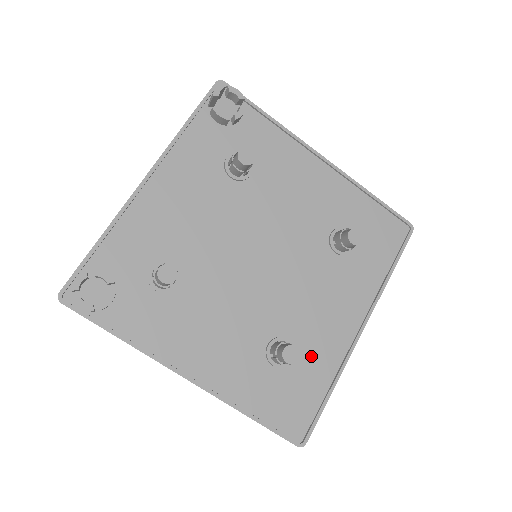
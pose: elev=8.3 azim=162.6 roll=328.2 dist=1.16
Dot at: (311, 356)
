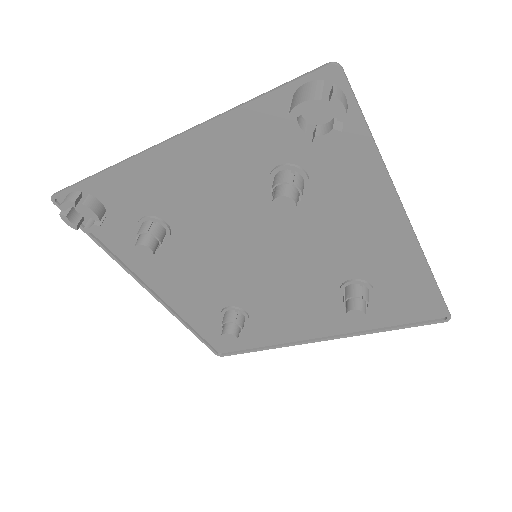
Dot at: (260, 328)
